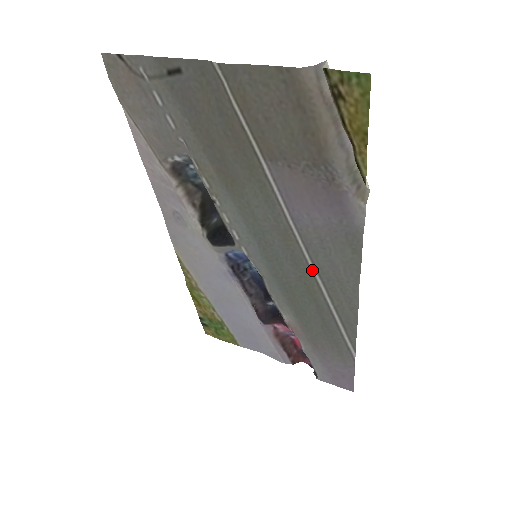
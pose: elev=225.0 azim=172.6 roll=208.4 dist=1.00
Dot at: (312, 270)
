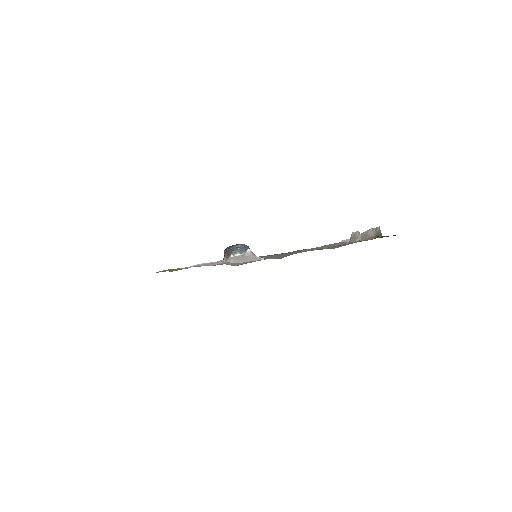
Dot at: occluded
